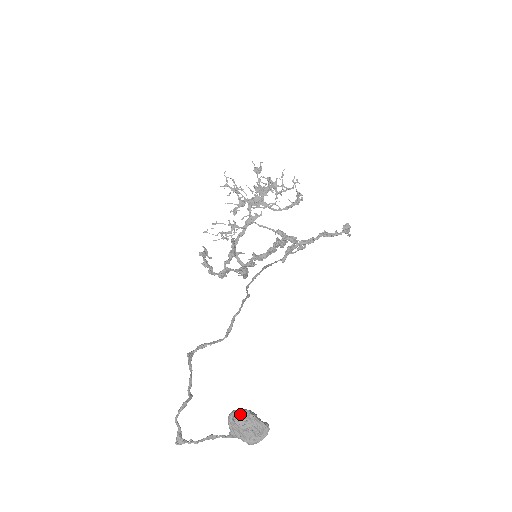
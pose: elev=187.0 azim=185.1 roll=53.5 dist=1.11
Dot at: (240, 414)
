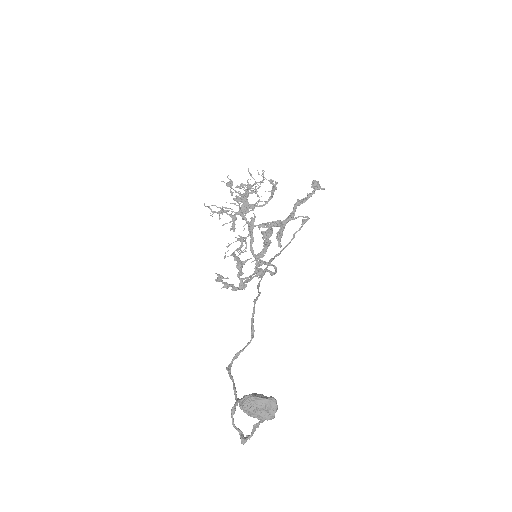
Dot at: (244, 401)
